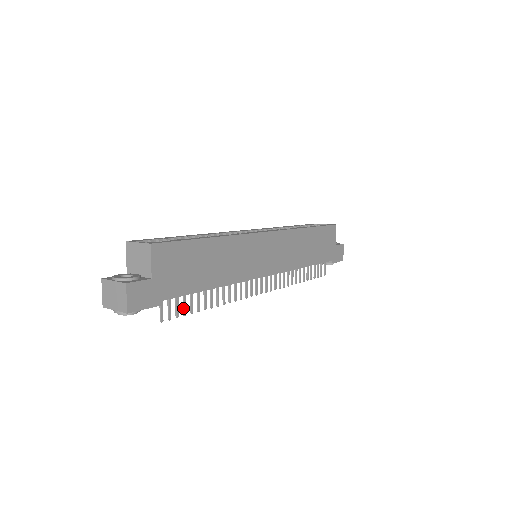
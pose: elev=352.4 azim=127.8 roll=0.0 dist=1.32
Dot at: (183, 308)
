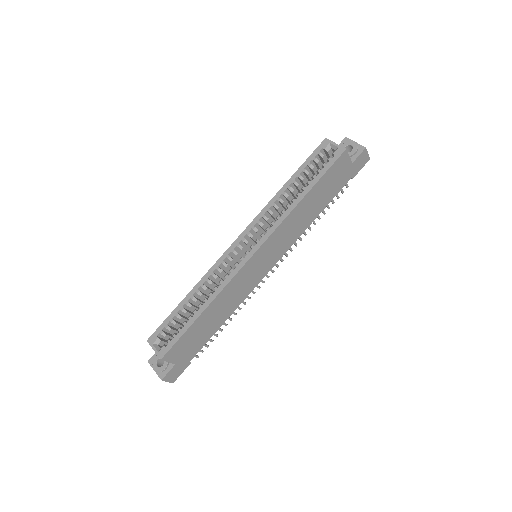
Dot at: occluded
